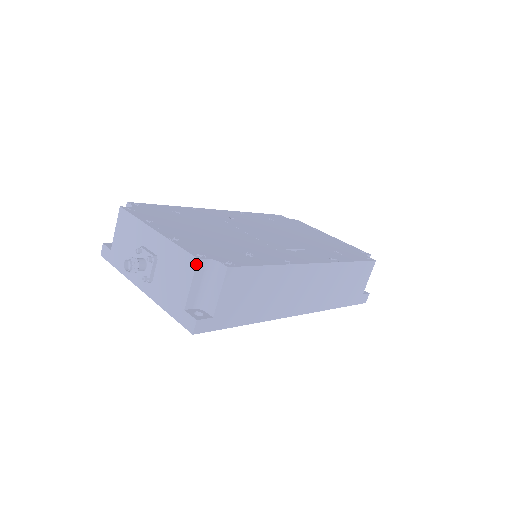
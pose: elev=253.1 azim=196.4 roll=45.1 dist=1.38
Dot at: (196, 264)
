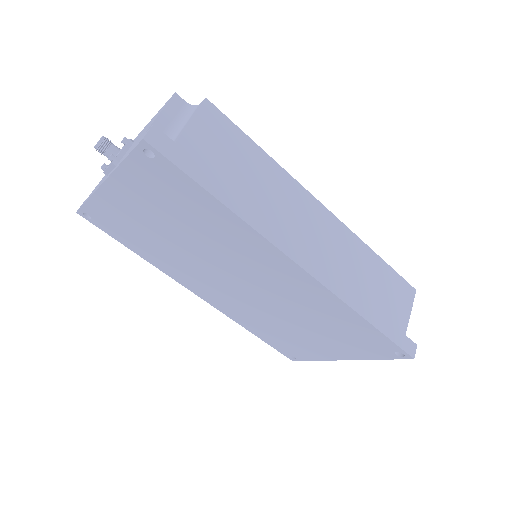
Dot at: (172, 96)
